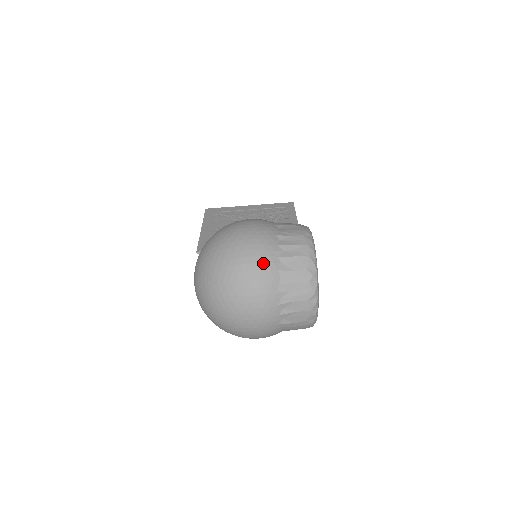
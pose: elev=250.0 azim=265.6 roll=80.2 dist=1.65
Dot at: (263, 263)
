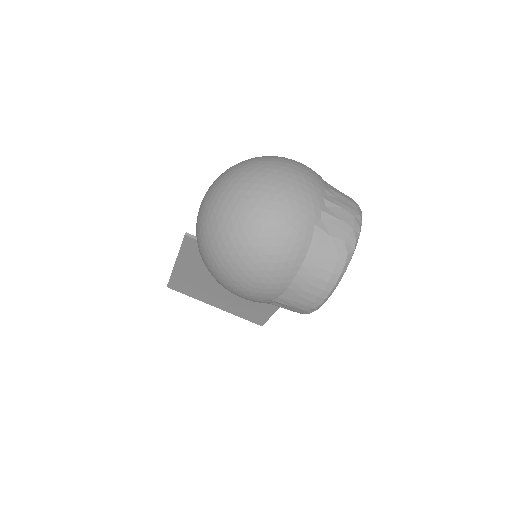
Dot at: occluded
